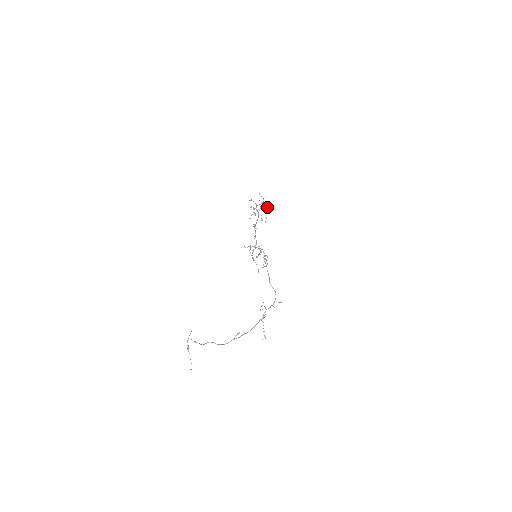
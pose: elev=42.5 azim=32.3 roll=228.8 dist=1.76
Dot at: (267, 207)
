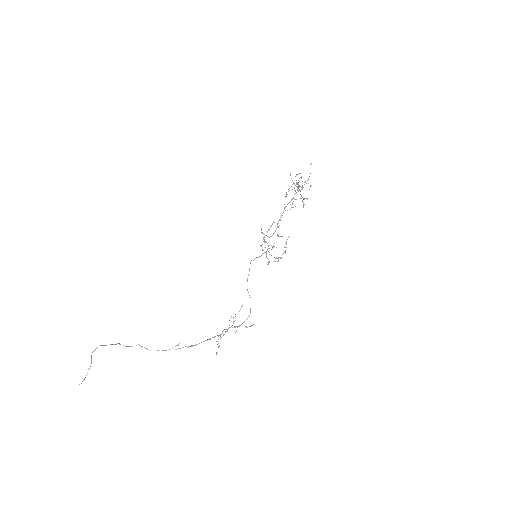
Dot at: occluded
